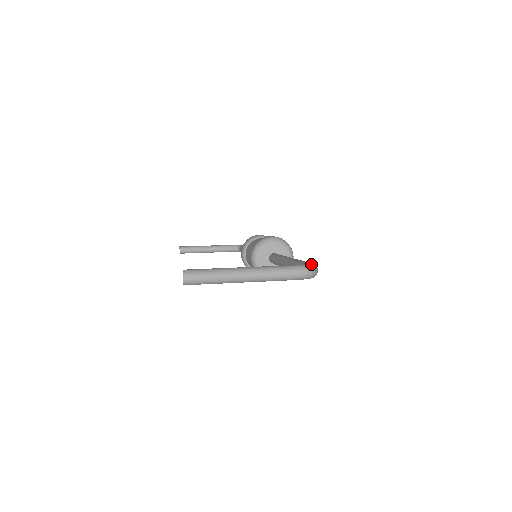
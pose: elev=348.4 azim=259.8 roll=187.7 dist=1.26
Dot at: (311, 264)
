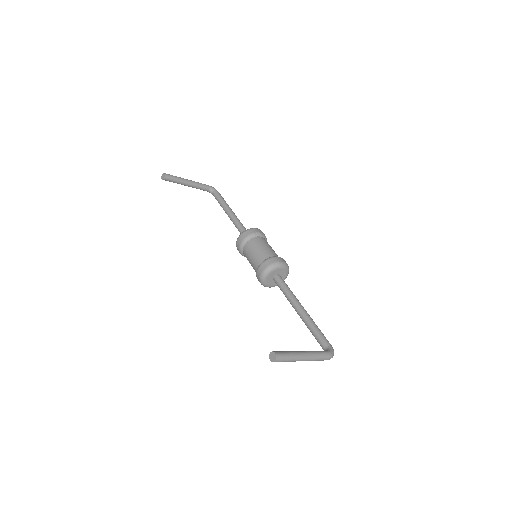
Dot at: (333, 350)
